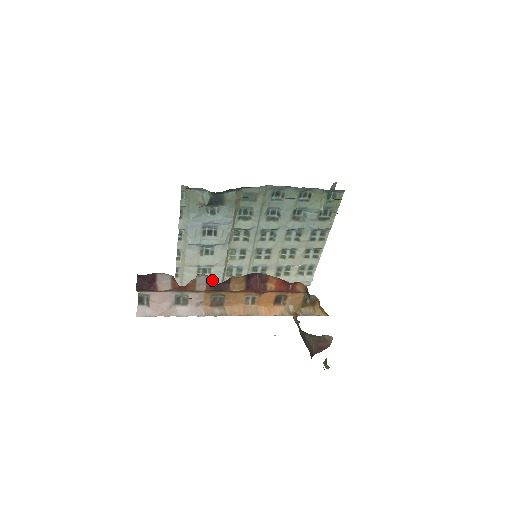
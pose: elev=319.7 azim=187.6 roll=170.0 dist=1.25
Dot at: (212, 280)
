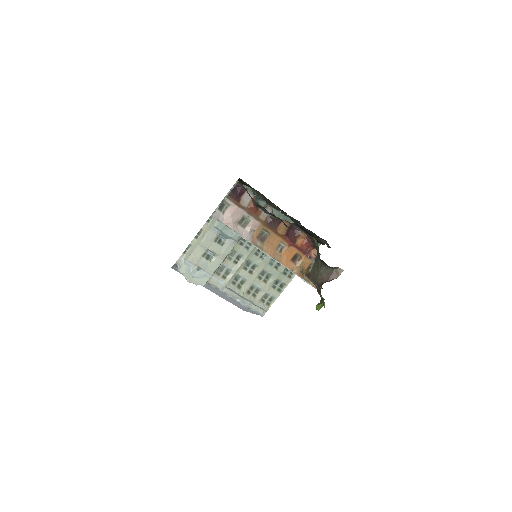
Dot at: (207, 269)
